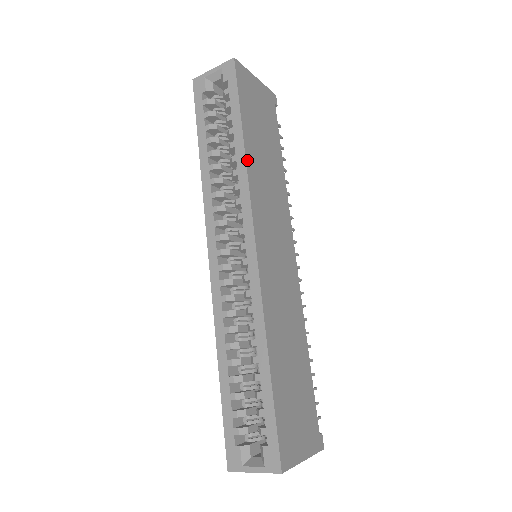
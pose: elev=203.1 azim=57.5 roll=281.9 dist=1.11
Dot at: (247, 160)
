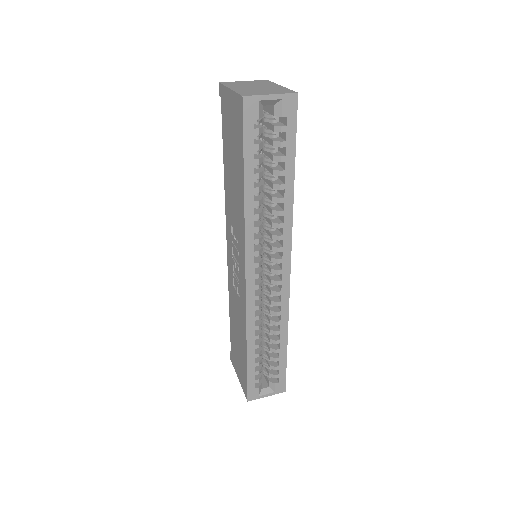
Dot at: (292, 203)
